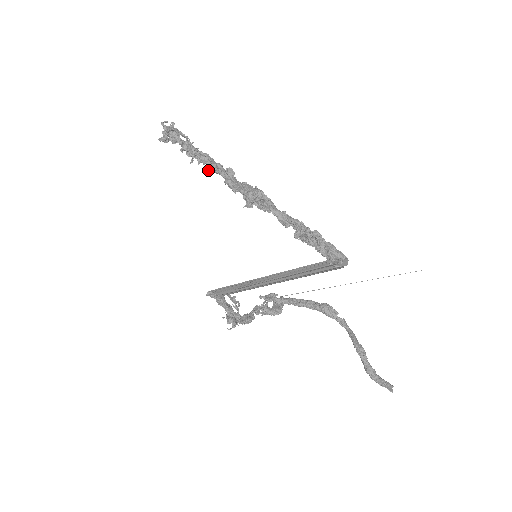
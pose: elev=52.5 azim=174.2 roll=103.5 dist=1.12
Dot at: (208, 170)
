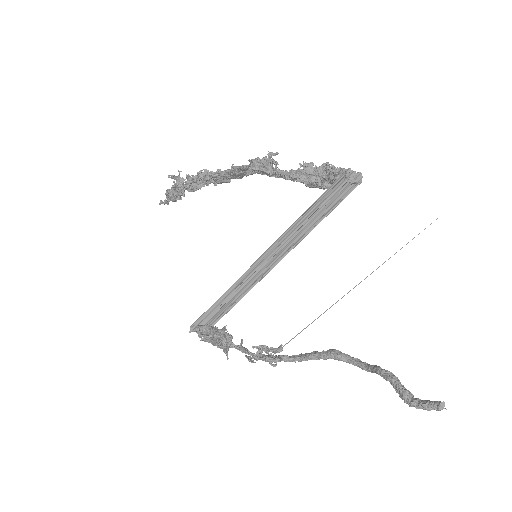
Dot at: (213, 176)
